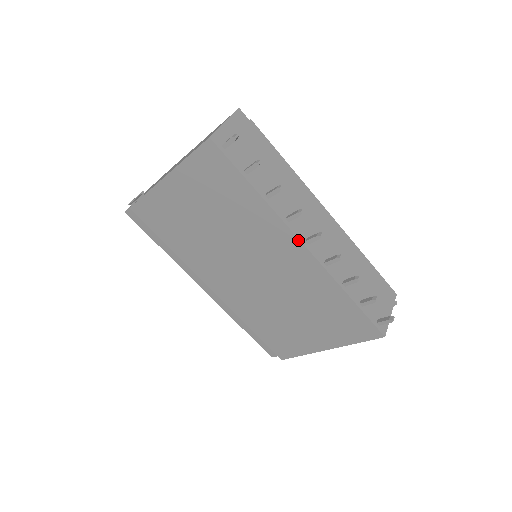
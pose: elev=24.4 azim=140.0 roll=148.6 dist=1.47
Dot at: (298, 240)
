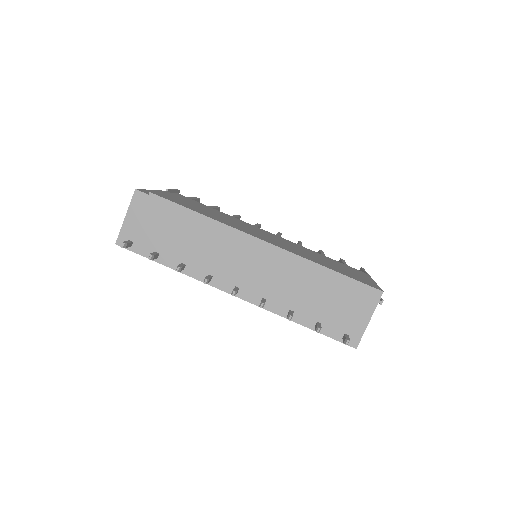
Dot at: (226, 292)
